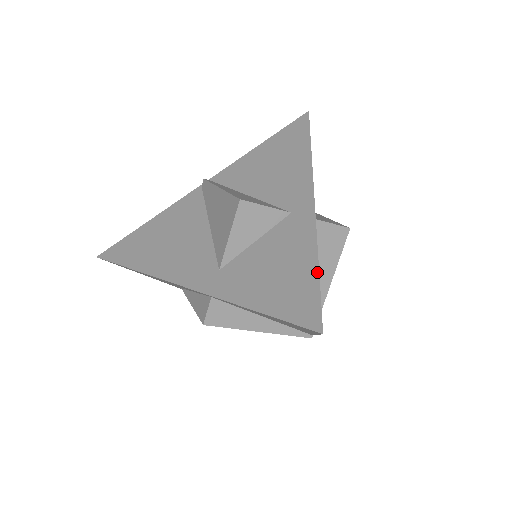
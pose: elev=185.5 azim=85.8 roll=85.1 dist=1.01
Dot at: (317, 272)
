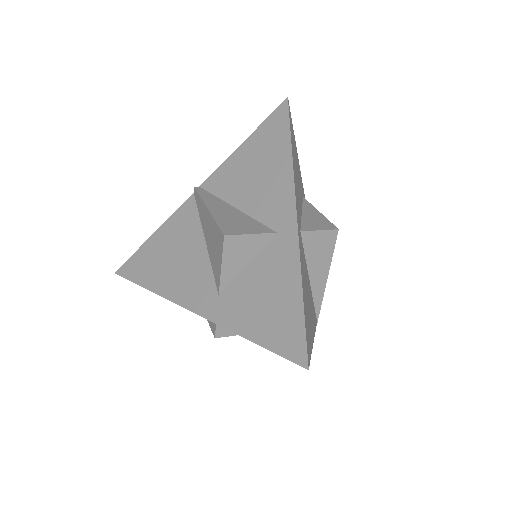
Dot at: (302, 304)
